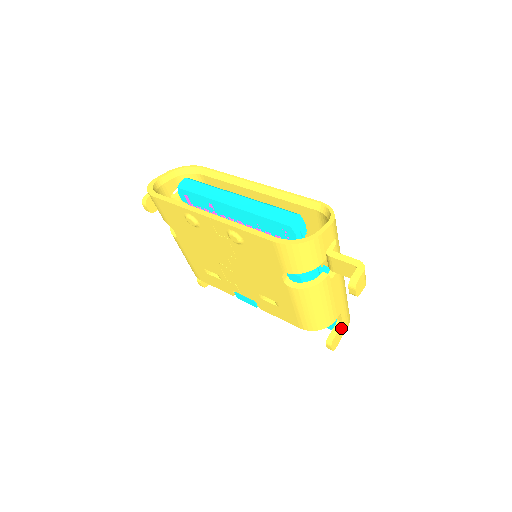
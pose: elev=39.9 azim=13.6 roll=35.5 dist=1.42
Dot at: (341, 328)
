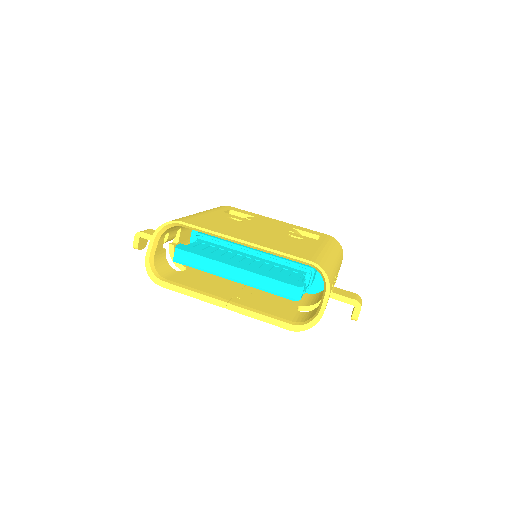
Dot at: occluded
